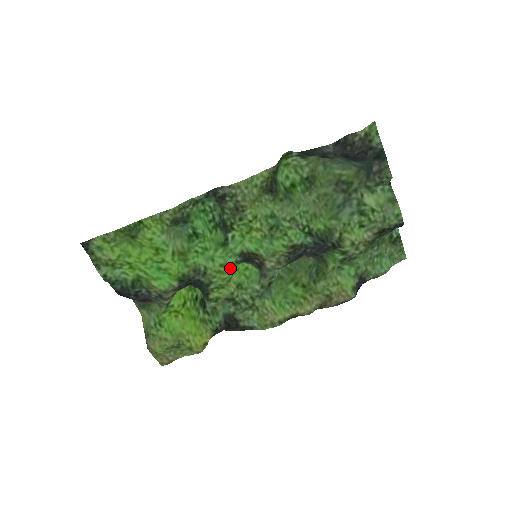
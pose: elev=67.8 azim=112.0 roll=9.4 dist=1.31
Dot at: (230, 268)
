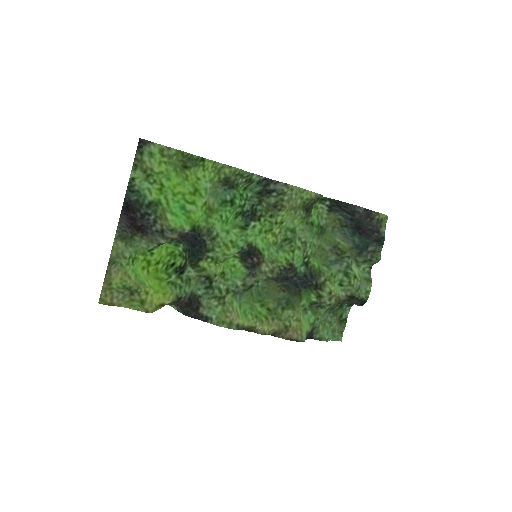
Dot at: (235, 249)
